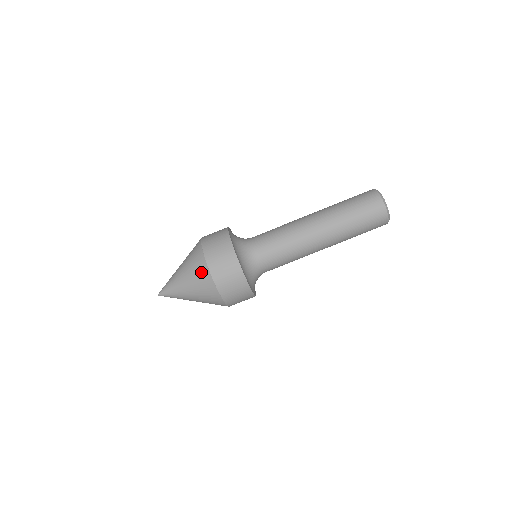
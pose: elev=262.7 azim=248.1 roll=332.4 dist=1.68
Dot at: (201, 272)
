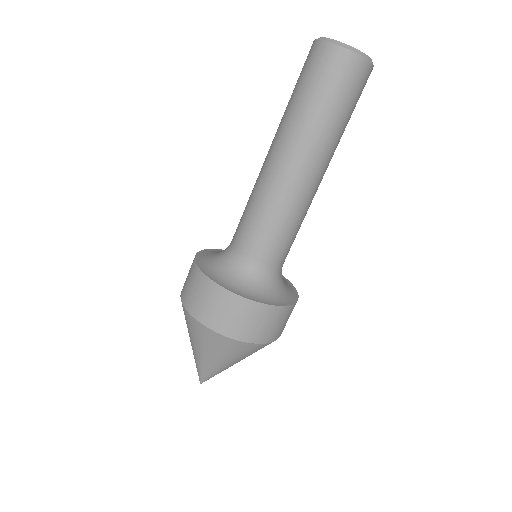
Dot at: (229, 347)
